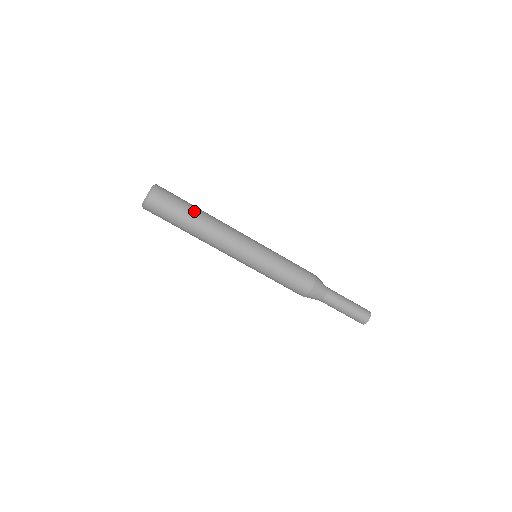
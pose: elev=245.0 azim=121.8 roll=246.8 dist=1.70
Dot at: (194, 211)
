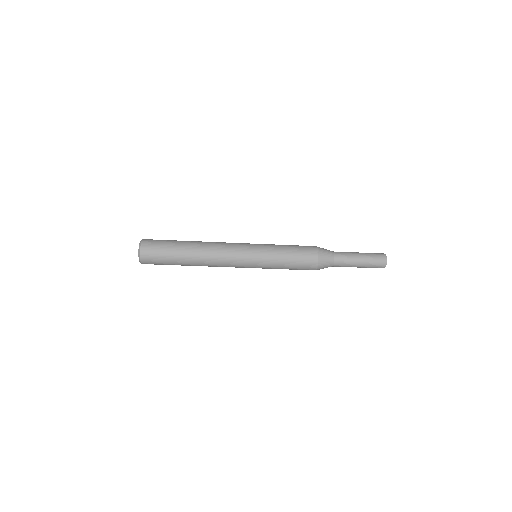
Dot at: (183, 246)
